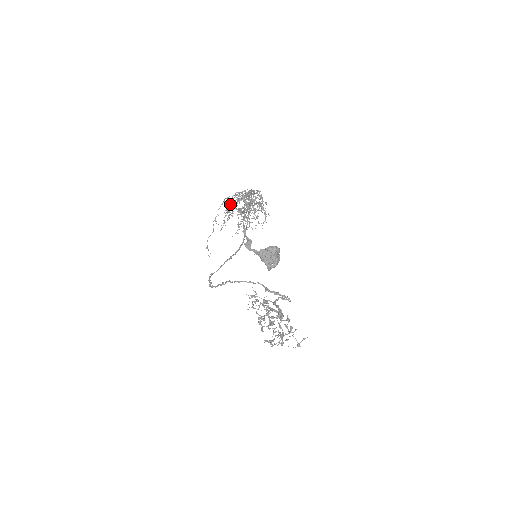
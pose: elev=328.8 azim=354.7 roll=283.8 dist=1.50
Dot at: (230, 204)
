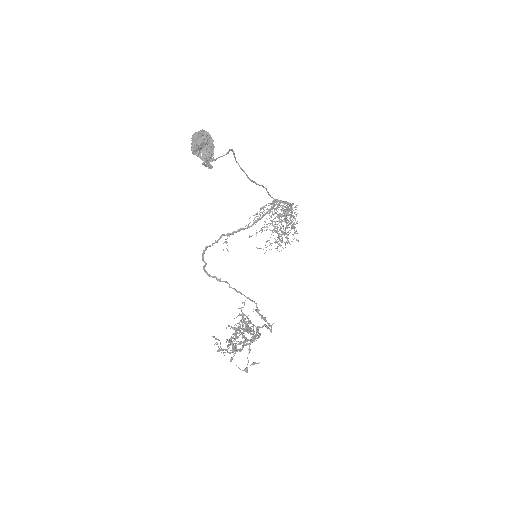
Dot at: occluded
